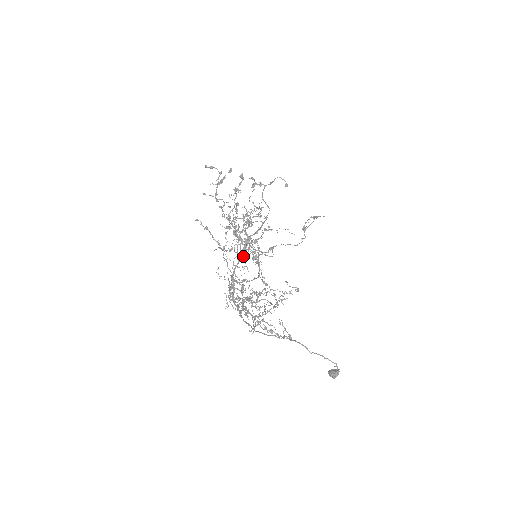
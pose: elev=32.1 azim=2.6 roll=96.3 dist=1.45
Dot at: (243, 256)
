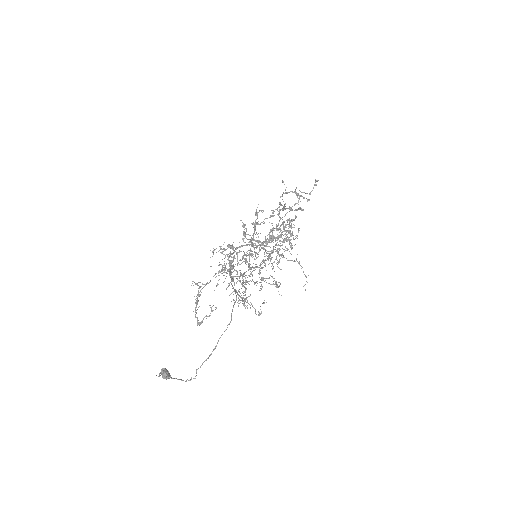
Dot at: (263, 248)
